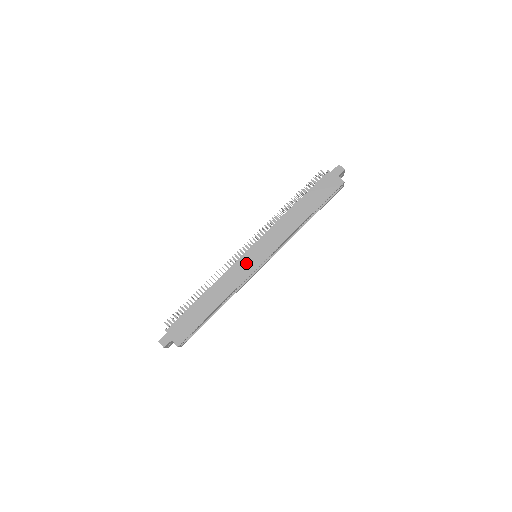
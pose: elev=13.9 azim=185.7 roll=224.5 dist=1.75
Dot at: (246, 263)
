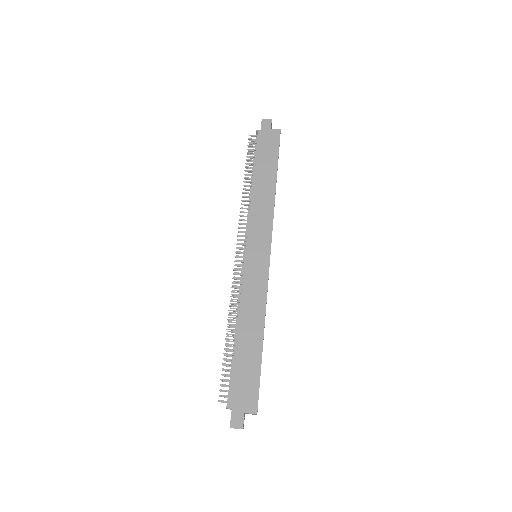
Dot at: (254, 268)
